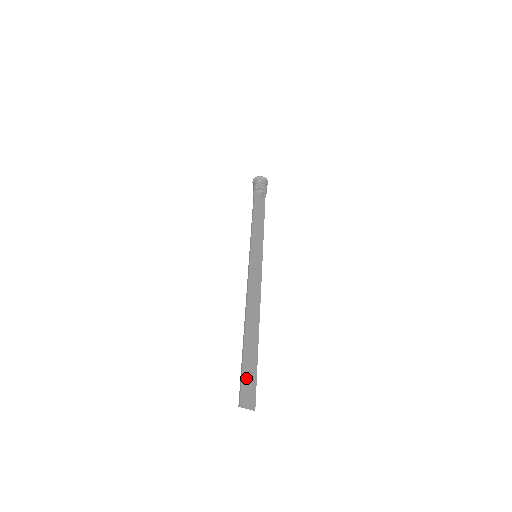
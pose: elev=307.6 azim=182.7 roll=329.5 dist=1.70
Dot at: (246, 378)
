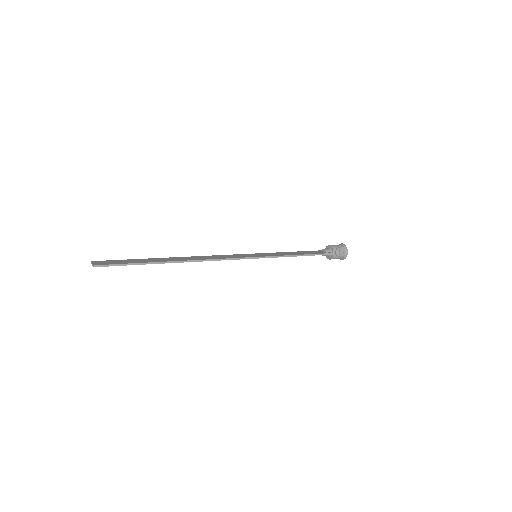
Dot at: (122, 261)
